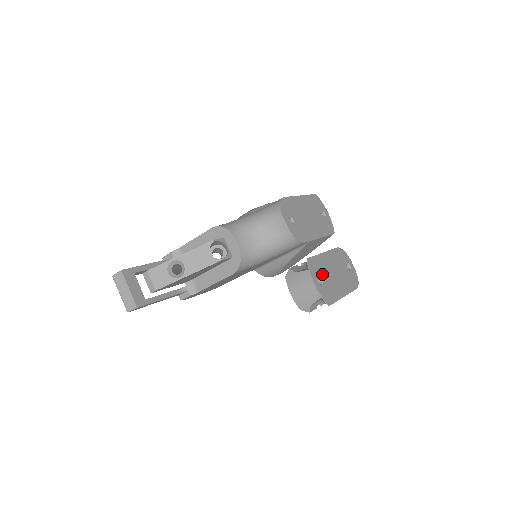
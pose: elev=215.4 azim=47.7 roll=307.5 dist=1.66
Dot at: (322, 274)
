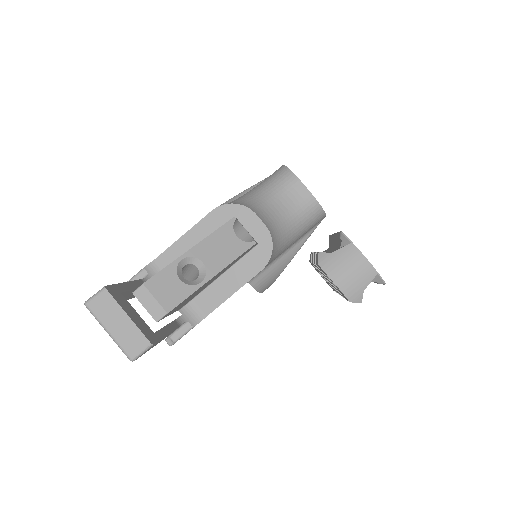
Dot at: occluded
